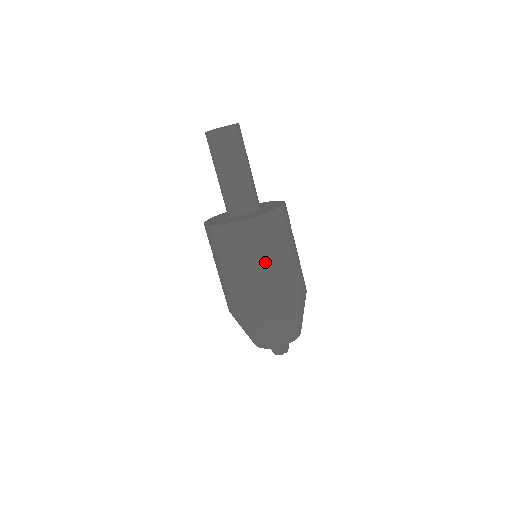
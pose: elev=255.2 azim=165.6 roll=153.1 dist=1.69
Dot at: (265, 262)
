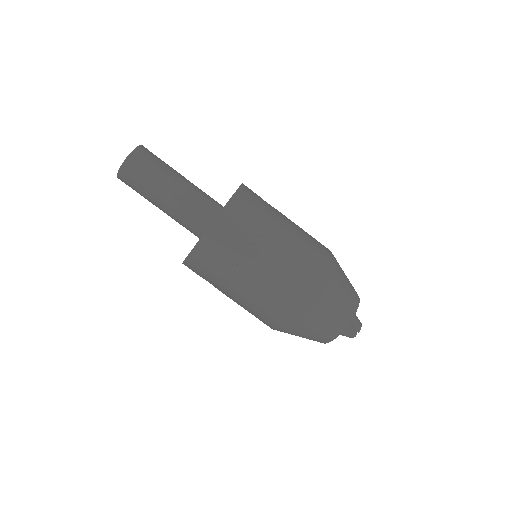
Dot at: (245, 274)
